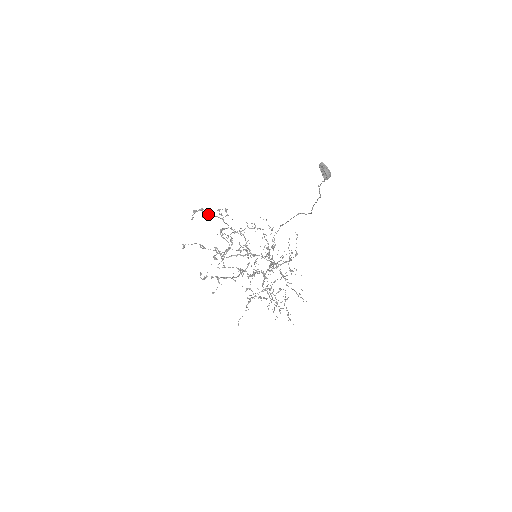
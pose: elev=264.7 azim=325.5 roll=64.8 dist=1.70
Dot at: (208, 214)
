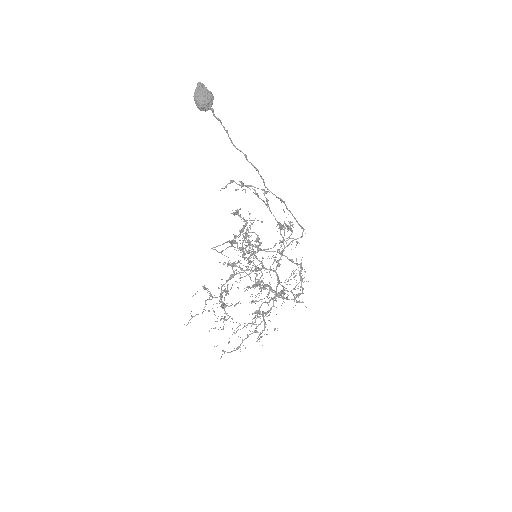
Dot at: (255, 194)
